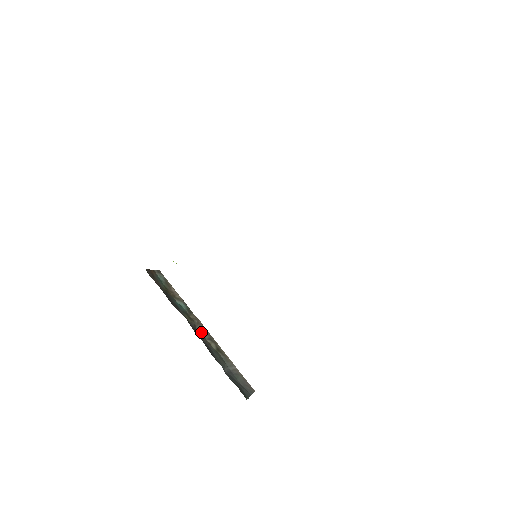
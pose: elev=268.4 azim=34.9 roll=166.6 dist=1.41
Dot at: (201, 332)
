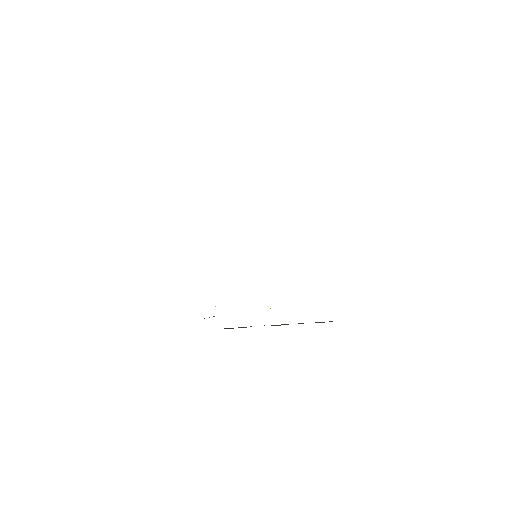
Dot at: occluded
